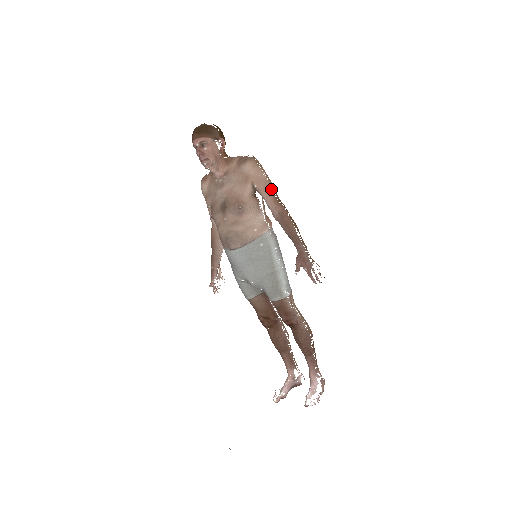
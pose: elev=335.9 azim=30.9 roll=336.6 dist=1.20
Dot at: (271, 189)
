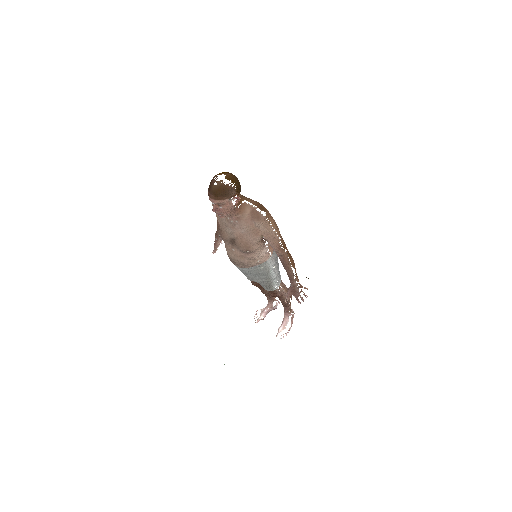
Dot at: (278, 240)
